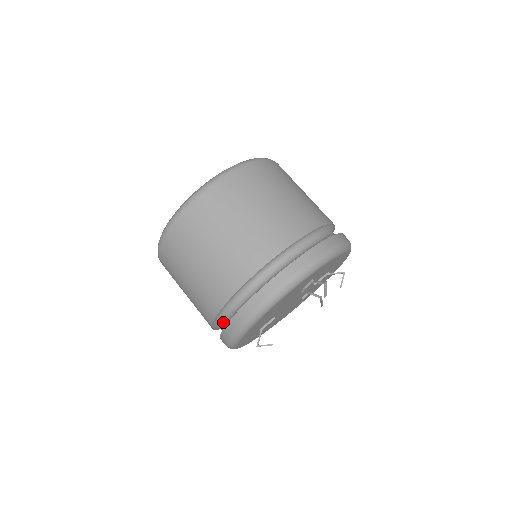
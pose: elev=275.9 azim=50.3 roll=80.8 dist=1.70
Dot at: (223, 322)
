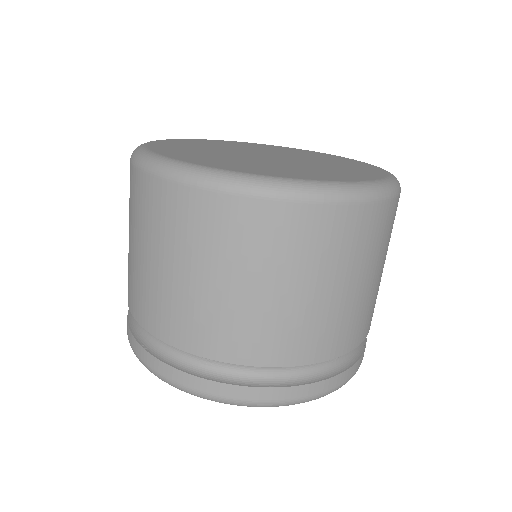
Dot at: occluded
